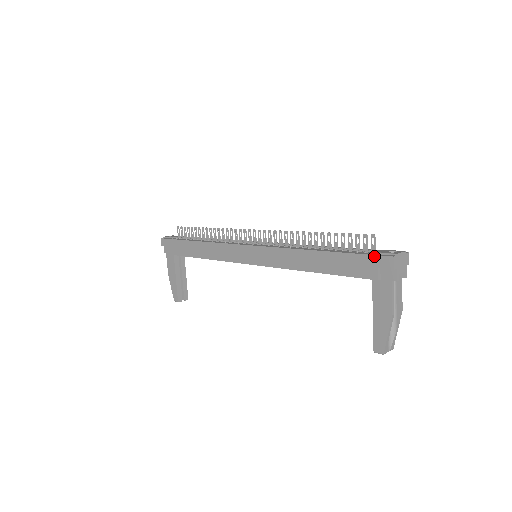
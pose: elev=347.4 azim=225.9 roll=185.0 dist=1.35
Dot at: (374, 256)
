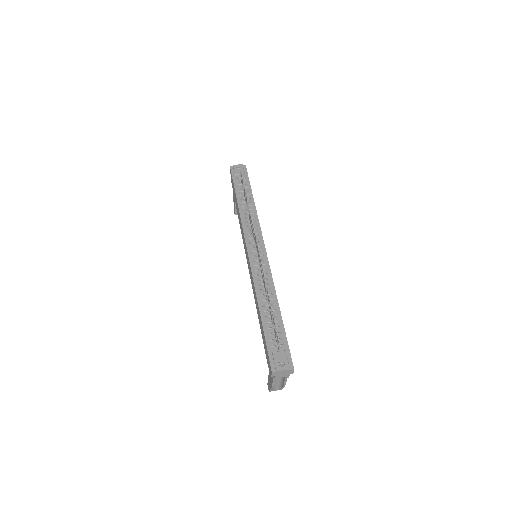
Dot at: (269, 358)
